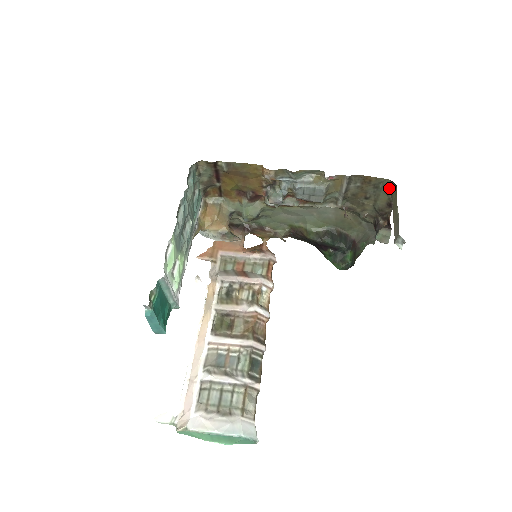
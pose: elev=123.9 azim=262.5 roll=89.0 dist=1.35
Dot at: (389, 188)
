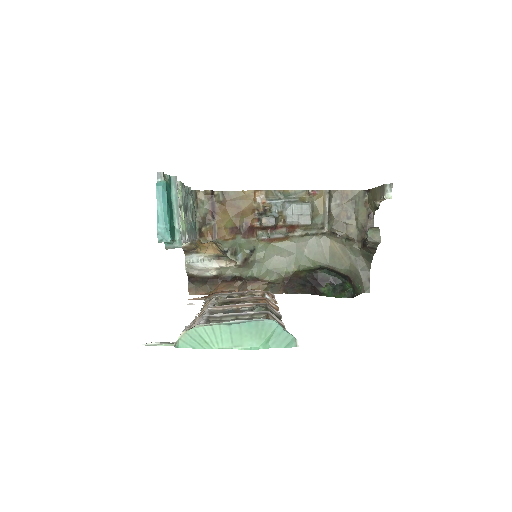
Dot at: (364, 199)
